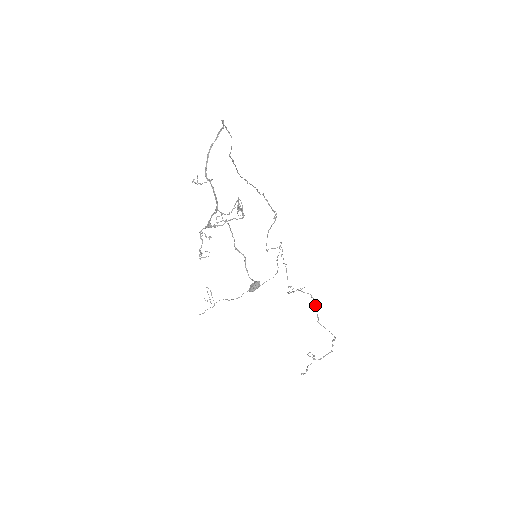
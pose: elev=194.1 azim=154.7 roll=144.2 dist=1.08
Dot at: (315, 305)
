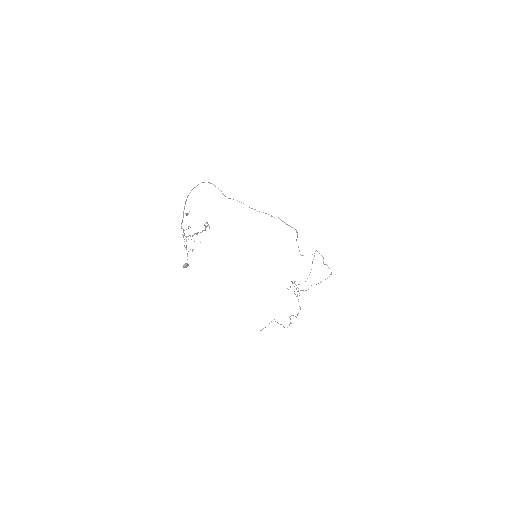
Dot at: occluded
